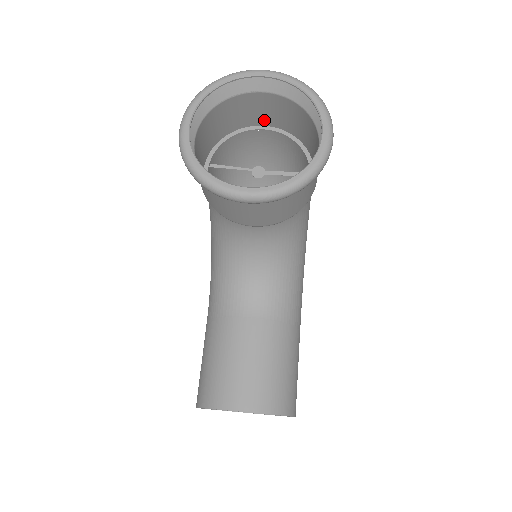
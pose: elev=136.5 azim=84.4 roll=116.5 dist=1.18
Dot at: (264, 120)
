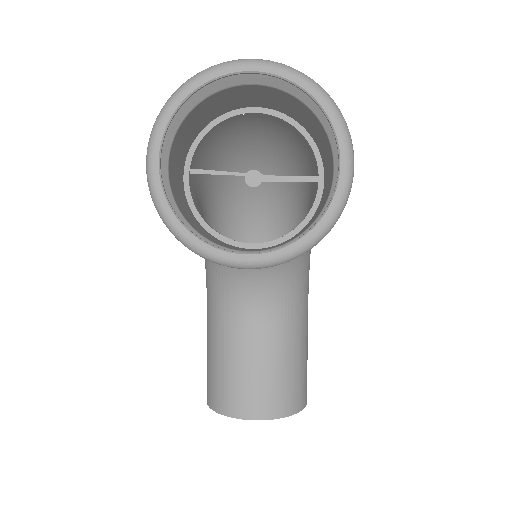
Dot at: (255, 103)
